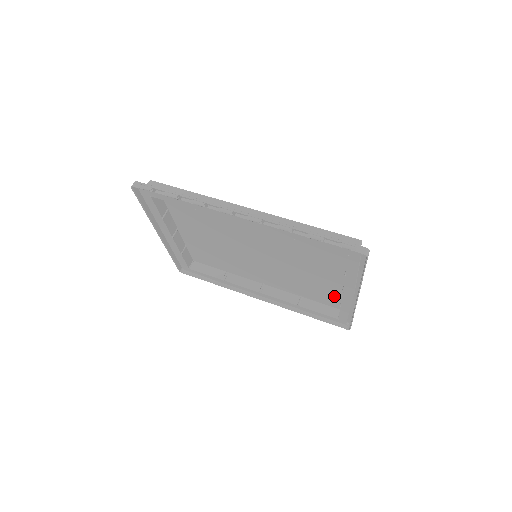
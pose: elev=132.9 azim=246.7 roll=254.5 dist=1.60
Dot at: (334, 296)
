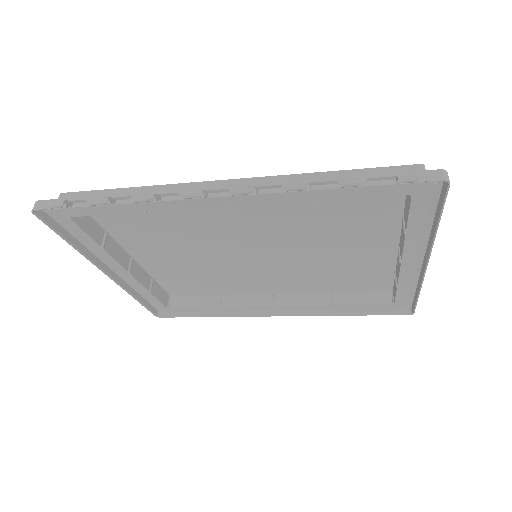
Dot at: (381, 275)
